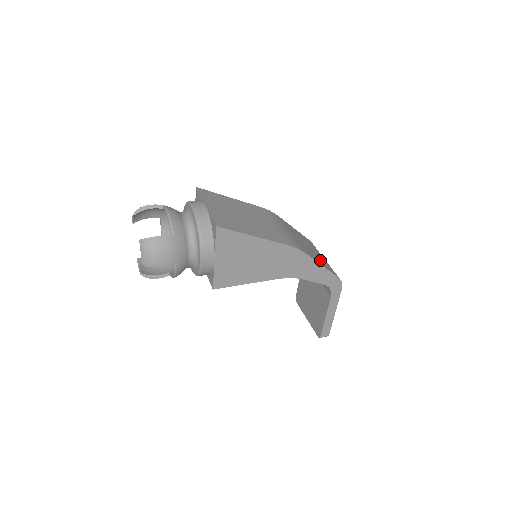
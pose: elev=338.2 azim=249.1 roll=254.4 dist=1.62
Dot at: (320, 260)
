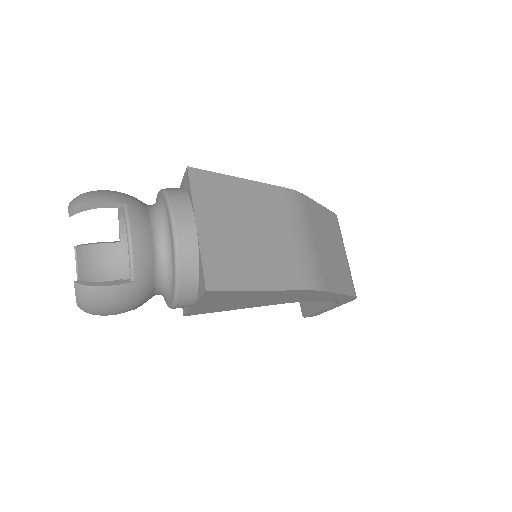
Dot at: (341, 275)
